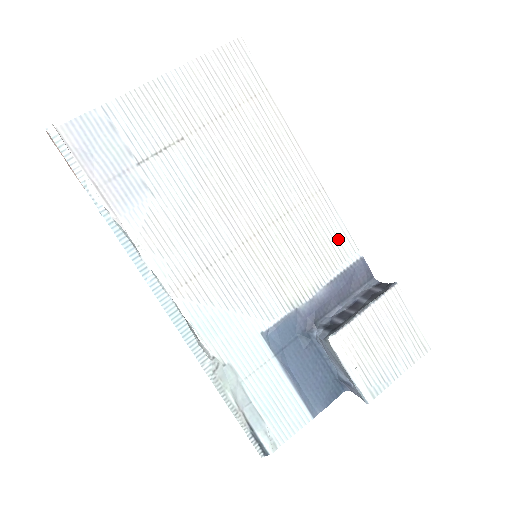
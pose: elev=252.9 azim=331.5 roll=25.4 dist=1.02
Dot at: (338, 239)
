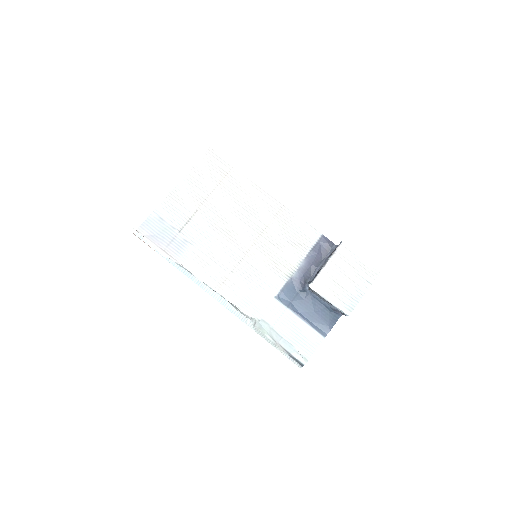
Dot at: (303, 230)
